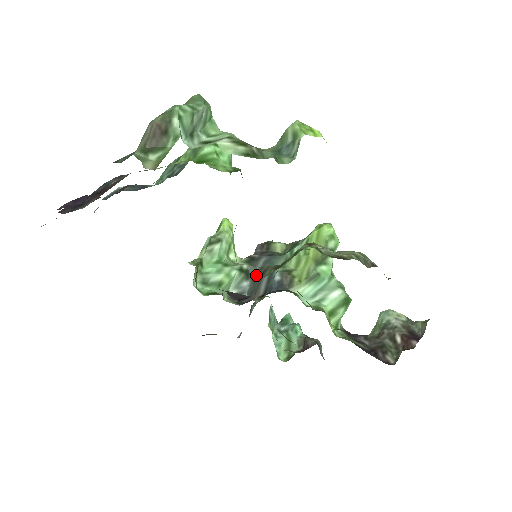
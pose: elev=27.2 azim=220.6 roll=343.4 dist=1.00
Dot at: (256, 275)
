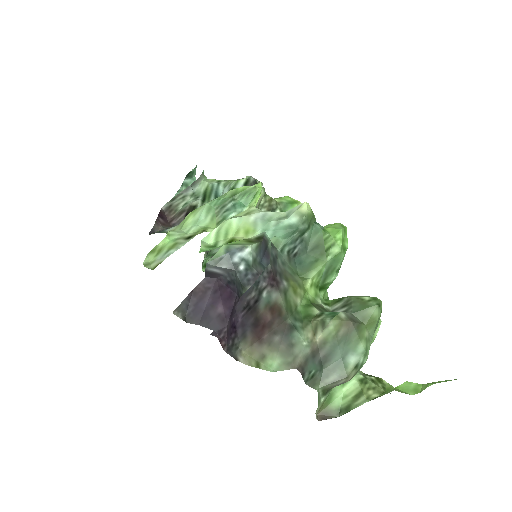
Dot at: occluded
